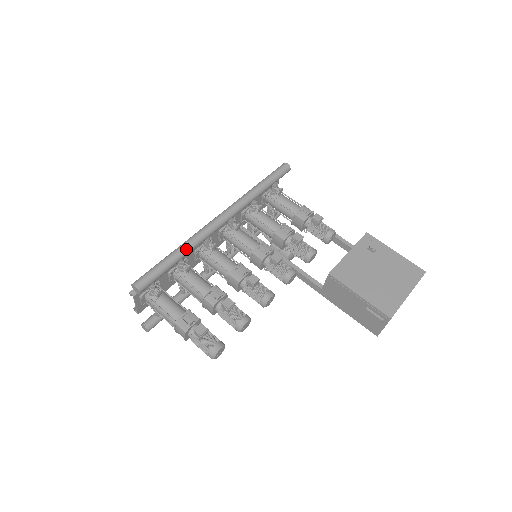
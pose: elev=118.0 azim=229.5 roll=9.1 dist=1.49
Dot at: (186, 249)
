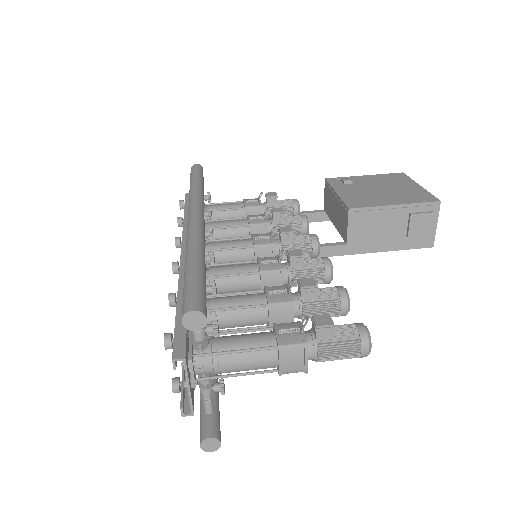
Dot at: (200, 249)
